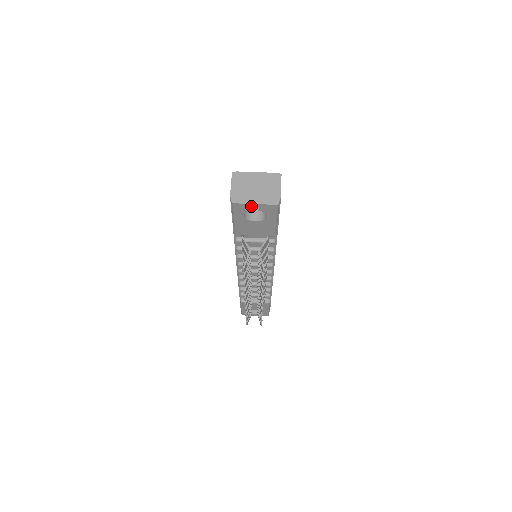
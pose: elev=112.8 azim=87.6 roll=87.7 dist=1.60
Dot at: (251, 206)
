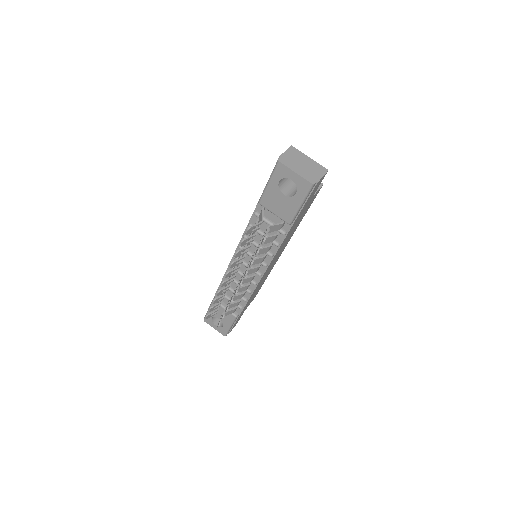
Dot at: (291, 173)
